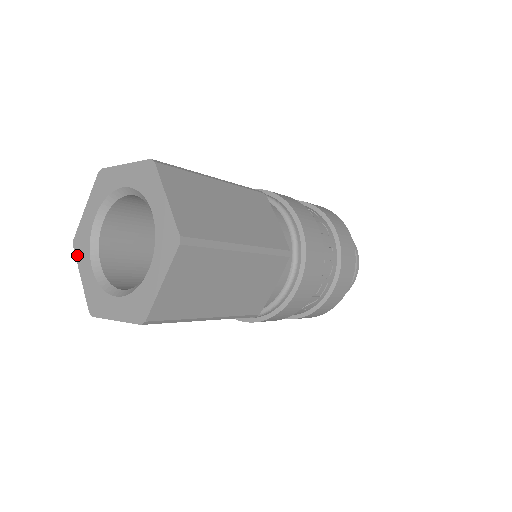
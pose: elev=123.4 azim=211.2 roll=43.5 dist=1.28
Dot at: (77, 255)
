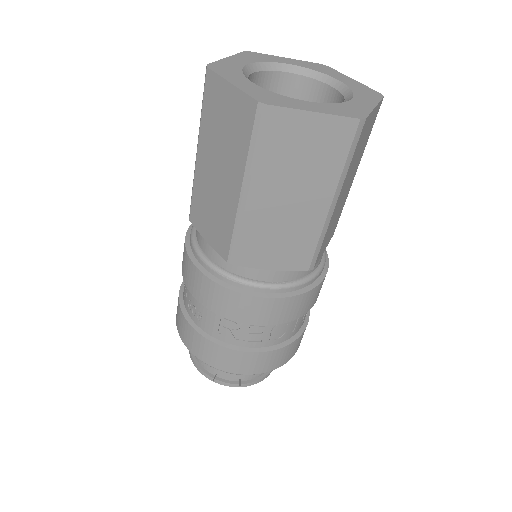
Dot at: (242, 54)
